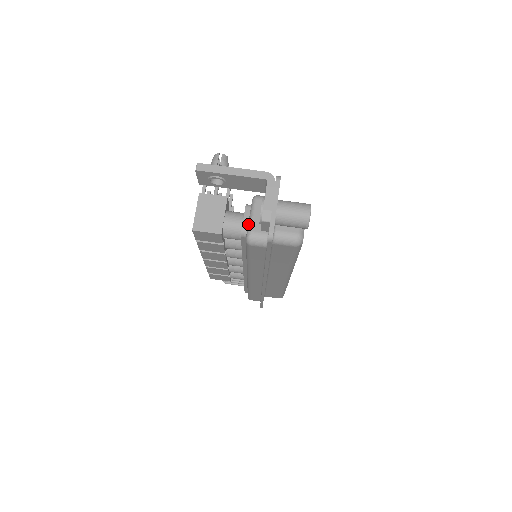
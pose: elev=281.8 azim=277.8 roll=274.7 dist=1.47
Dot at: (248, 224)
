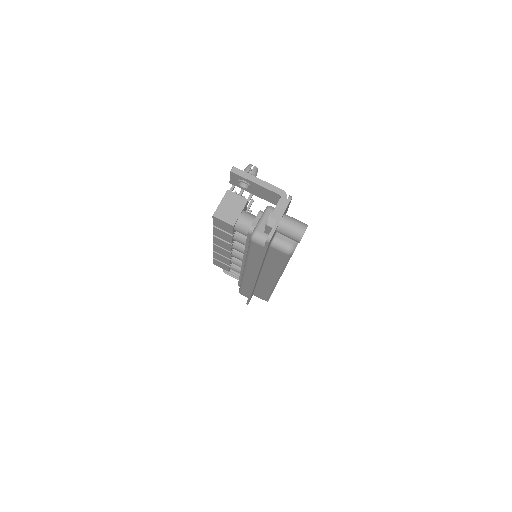
Dot at: (256, 225)
